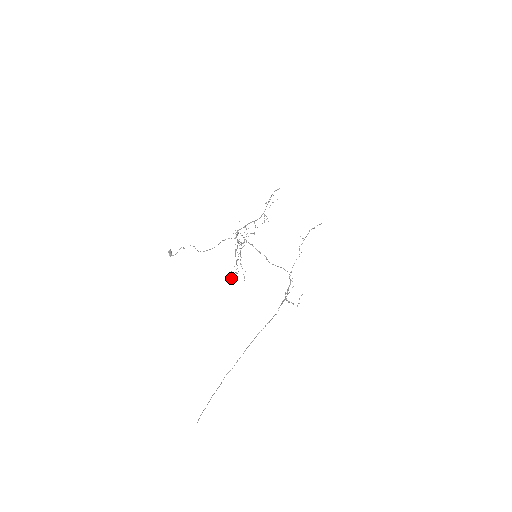
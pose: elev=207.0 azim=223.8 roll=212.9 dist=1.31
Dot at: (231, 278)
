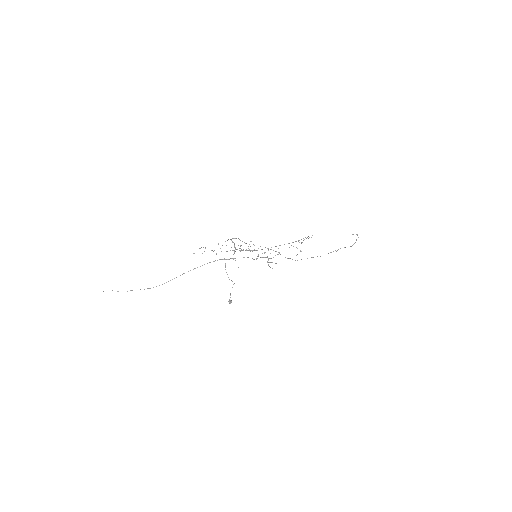
Dot at: occluded
